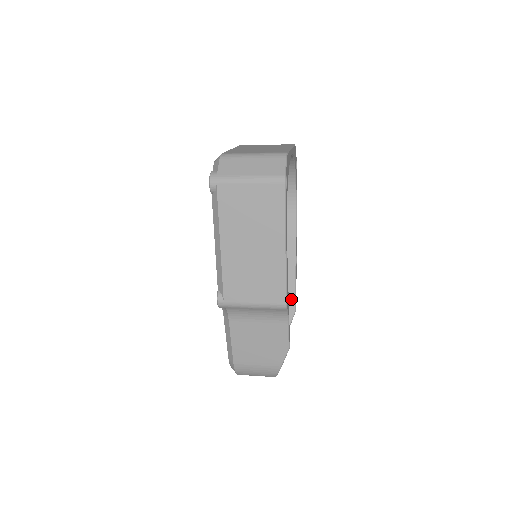
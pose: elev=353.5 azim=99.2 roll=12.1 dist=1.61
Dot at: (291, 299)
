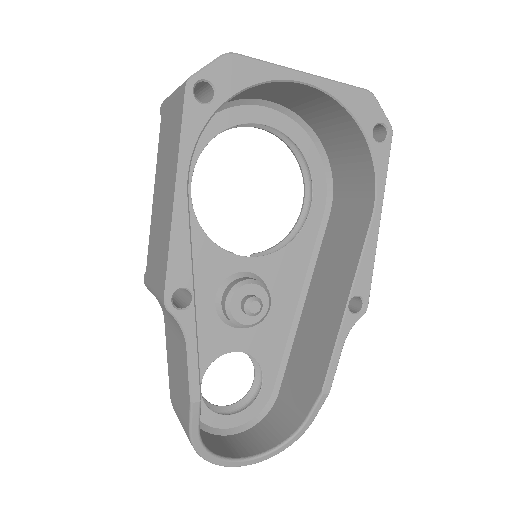
Dot at: (323, 369)
